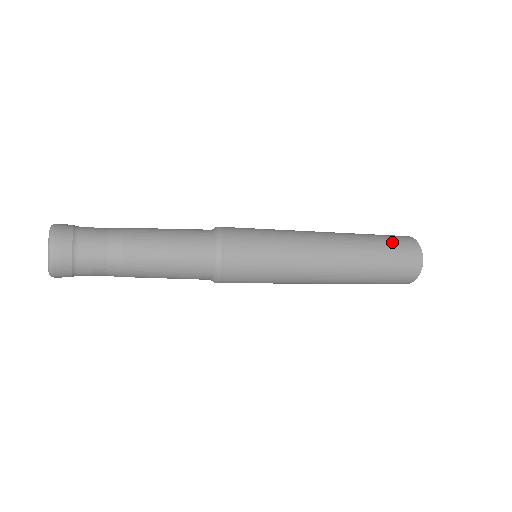
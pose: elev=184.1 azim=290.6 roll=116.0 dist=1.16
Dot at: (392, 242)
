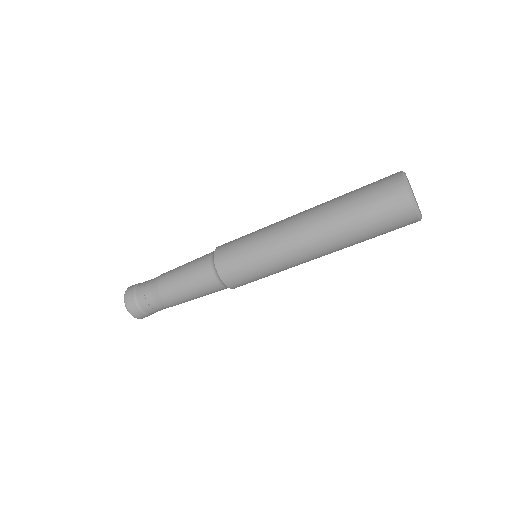
Dot at: (369, 192)
